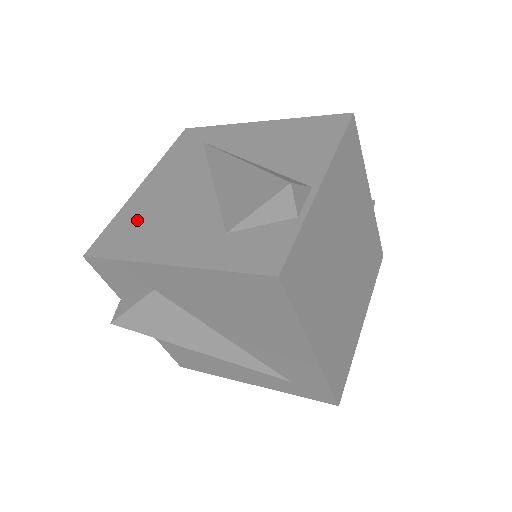
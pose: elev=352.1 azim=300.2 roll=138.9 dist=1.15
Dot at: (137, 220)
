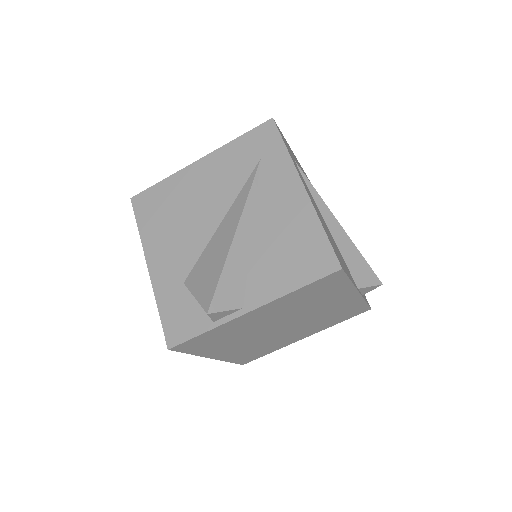
Dot at: (169, 201)
